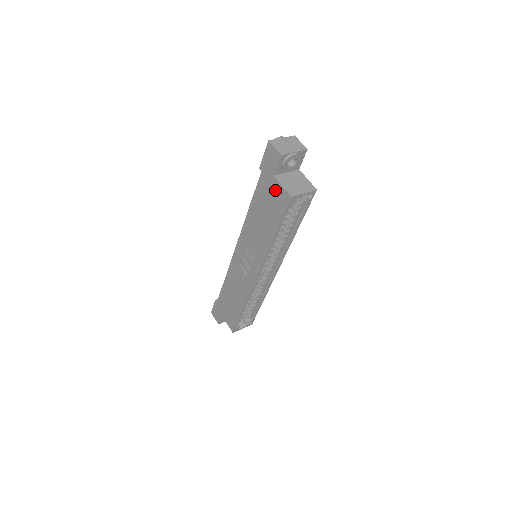
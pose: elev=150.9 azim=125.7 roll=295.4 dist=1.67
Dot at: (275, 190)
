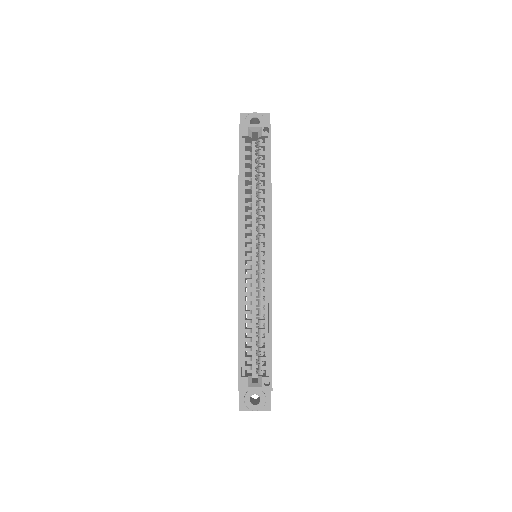
Dot at: occluded
